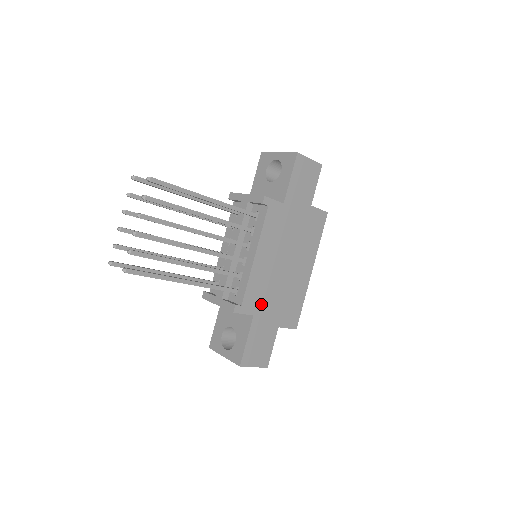
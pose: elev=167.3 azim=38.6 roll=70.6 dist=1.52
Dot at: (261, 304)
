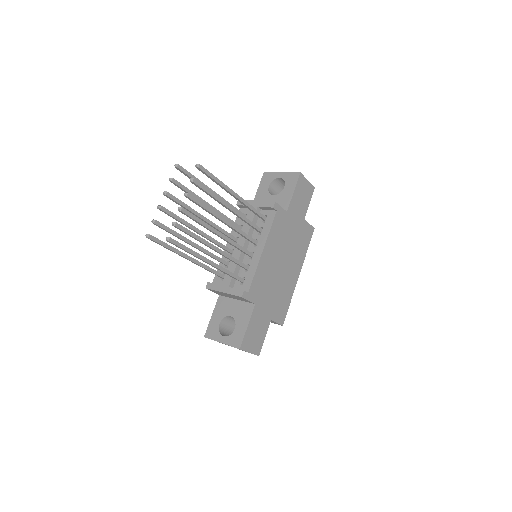
Dot at: (261, 295)
